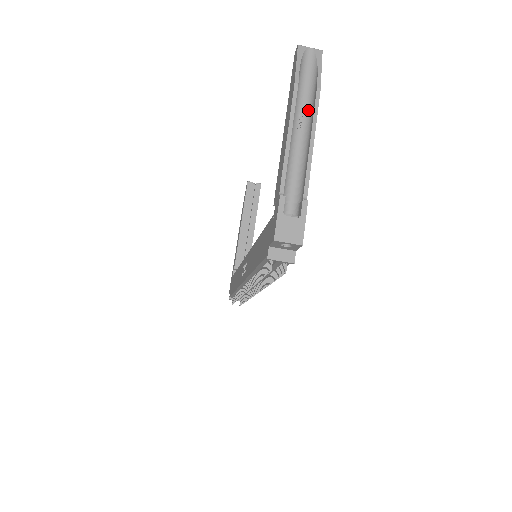
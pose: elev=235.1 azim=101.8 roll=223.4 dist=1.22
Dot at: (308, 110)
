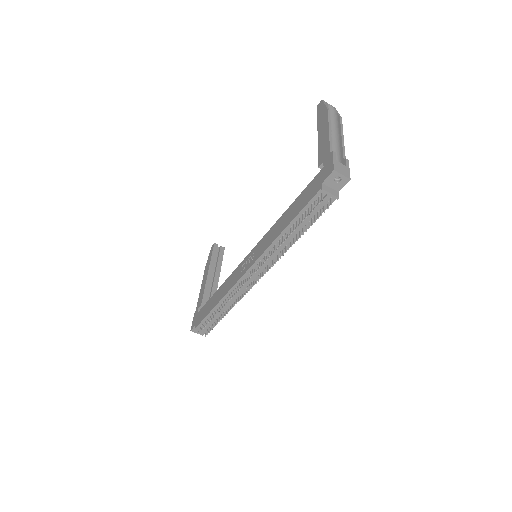
Dot at: (334, 128)
